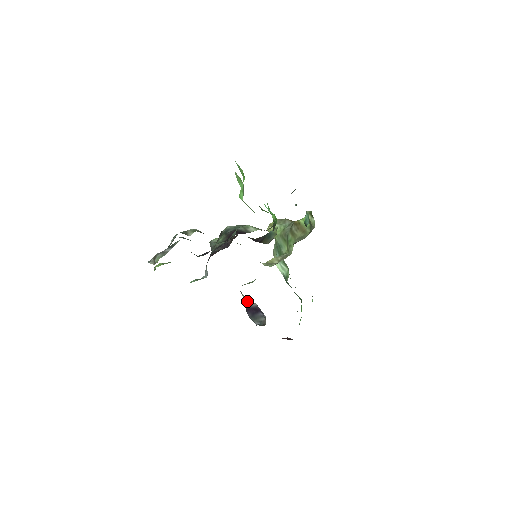
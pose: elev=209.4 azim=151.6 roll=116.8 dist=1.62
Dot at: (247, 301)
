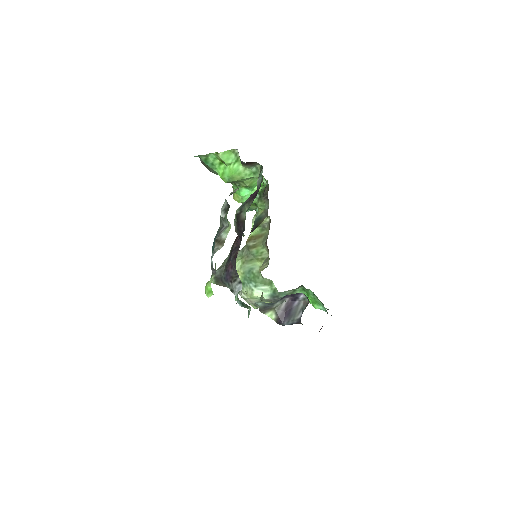
Dot at: (274, 311)
